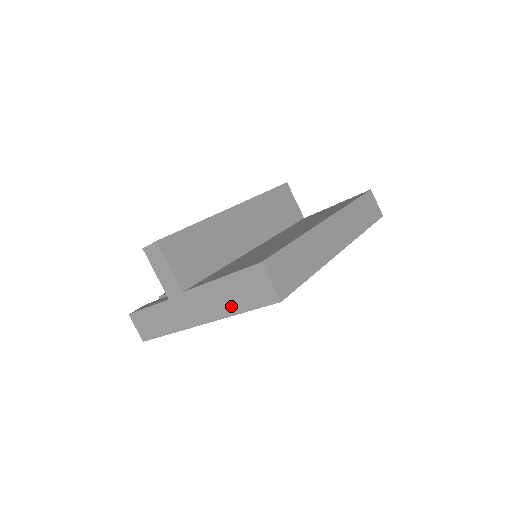
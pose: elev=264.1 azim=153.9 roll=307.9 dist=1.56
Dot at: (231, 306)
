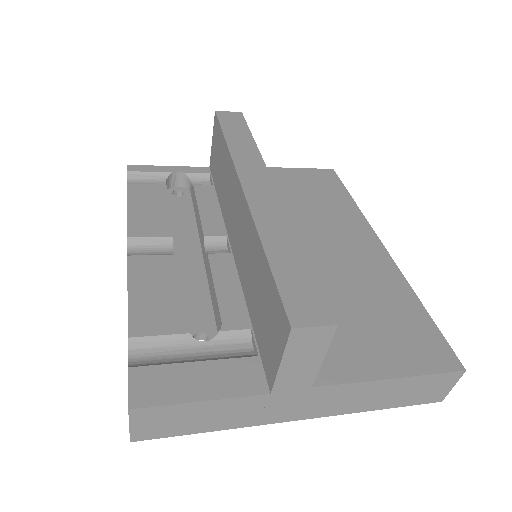
Dot at: (376, 403)
